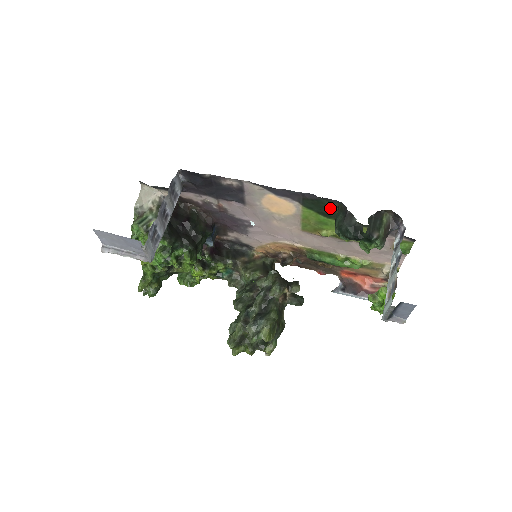
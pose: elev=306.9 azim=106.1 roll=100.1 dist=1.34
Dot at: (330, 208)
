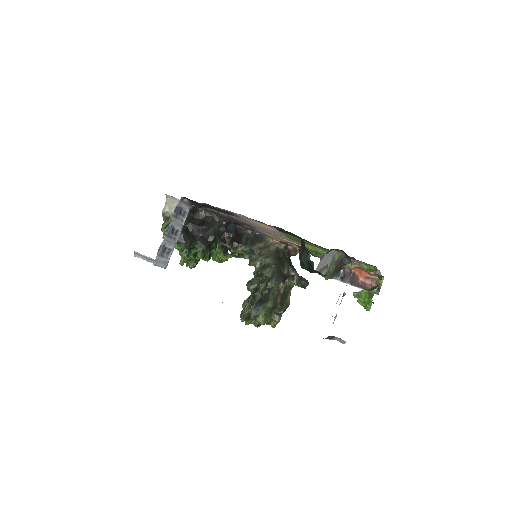
Dot at: (299, 237)
